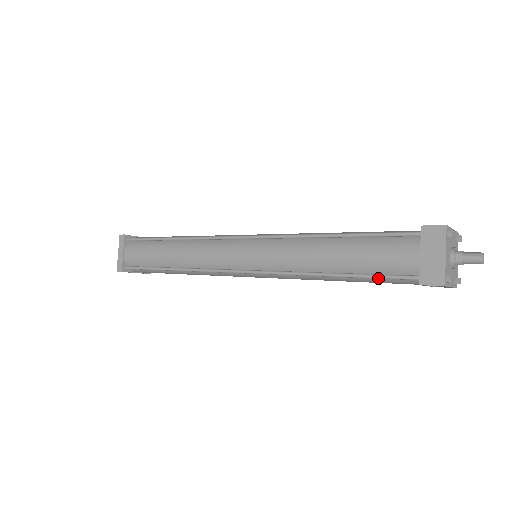
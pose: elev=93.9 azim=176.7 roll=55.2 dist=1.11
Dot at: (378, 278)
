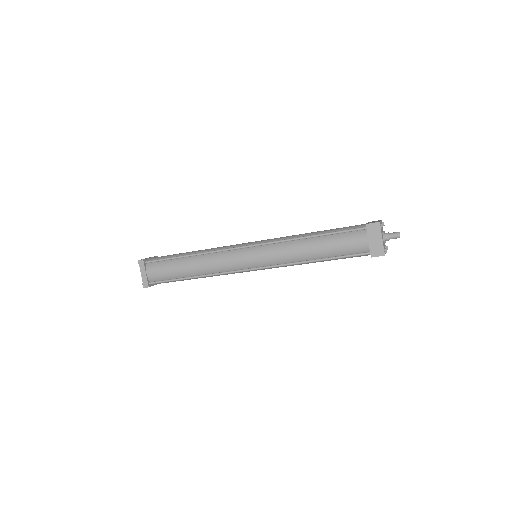
Dot at: (346, 257)
